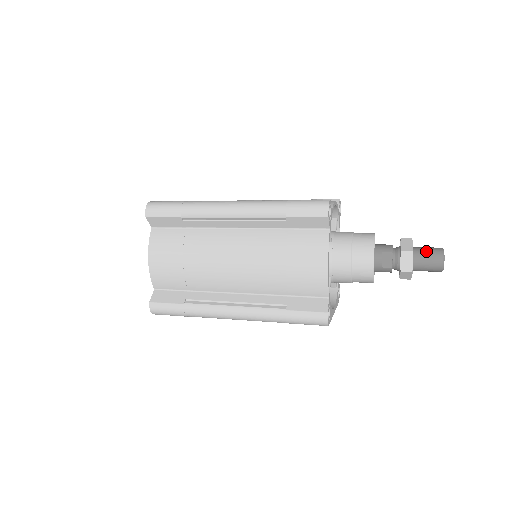
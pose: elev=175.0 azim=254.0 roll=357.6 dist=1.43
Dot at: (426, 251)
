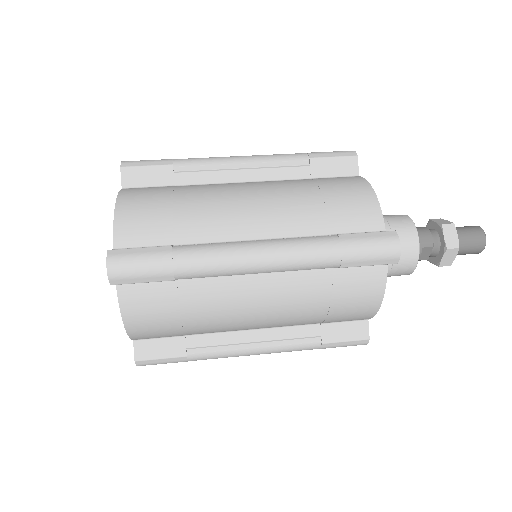
Dot at: (468, 239)
